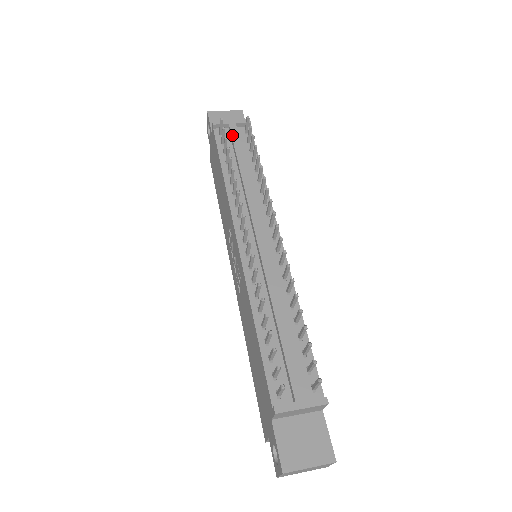
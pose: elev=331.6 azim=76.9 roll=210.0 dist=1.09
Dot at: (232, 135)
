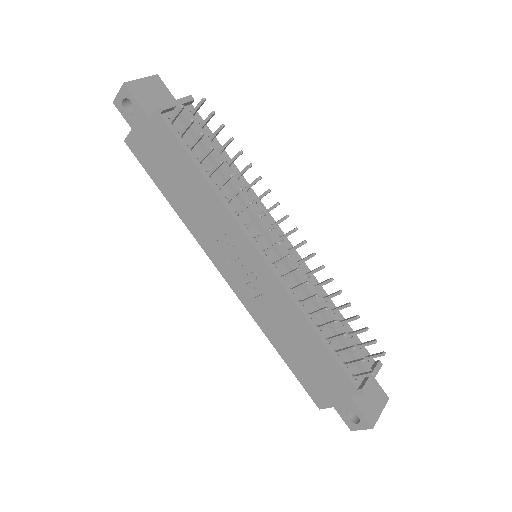
Dot at: occluded
